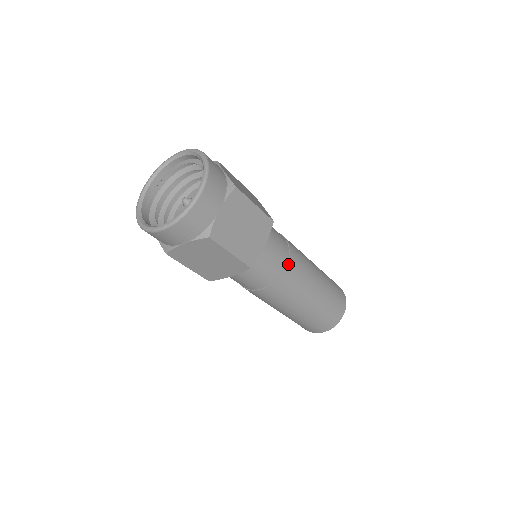
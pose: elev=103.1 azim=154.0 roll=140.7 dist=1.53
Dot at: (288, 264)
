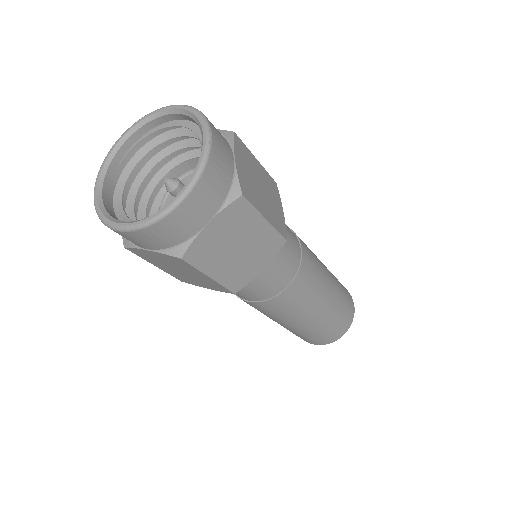
Dot at: (292, 284)
